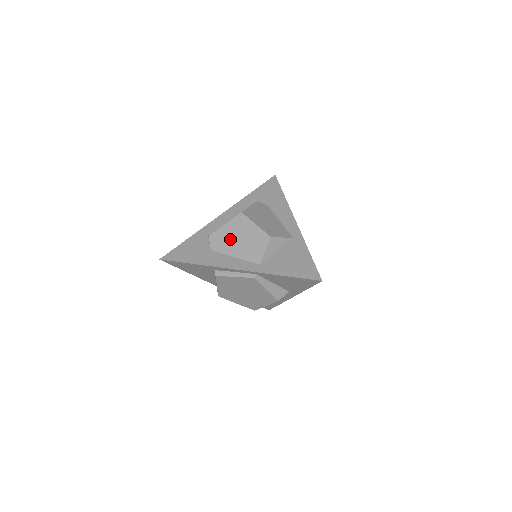
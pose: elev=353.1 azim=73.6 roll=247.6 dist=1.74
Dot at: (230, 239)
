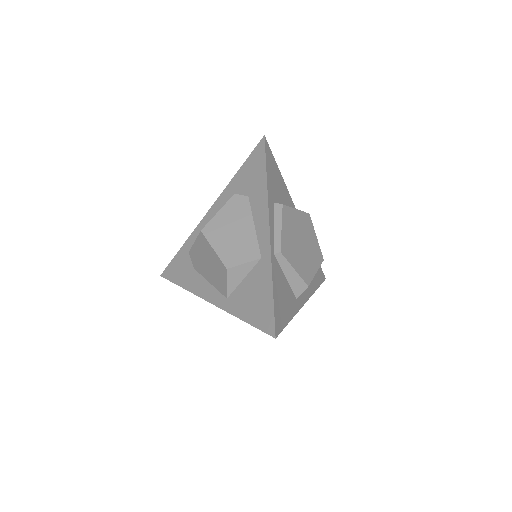
Dot at: (202, 261)
